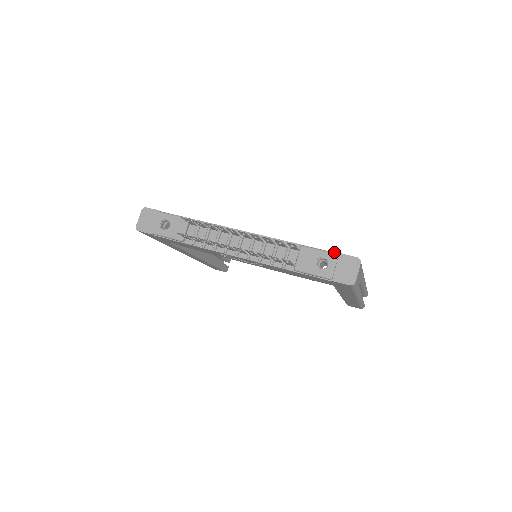
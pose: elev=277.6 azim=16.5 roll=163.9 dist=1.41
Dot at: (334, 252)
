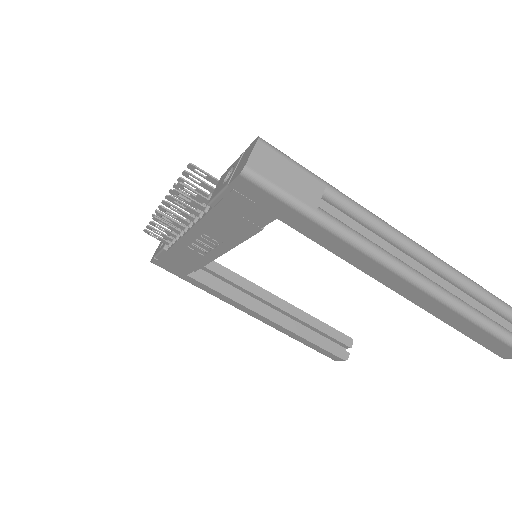
Dot at: occluded
